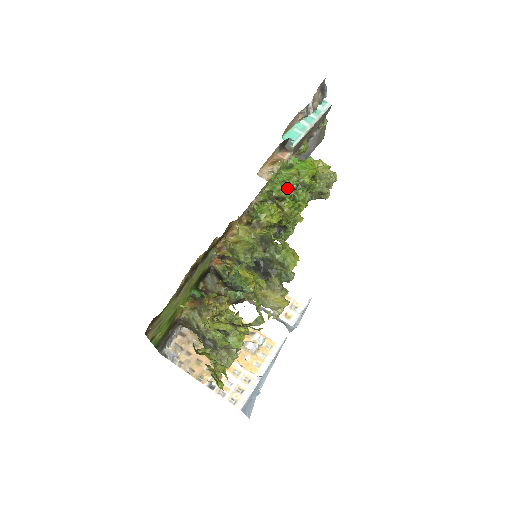
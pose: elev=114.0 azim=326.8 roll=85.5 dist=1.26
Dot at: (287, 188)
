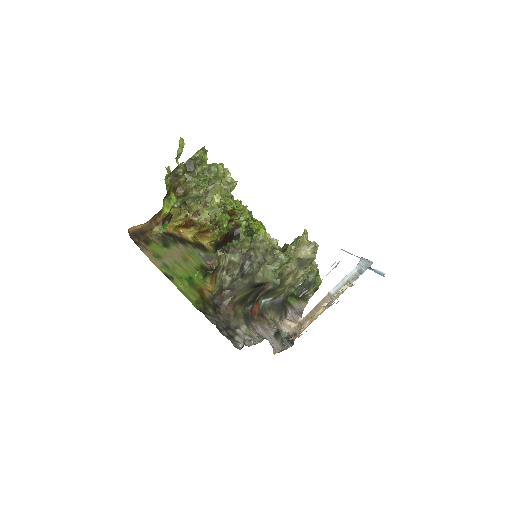
Dot at: occluded
